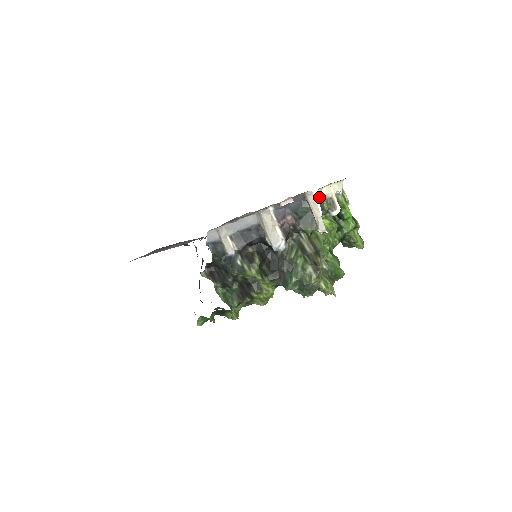
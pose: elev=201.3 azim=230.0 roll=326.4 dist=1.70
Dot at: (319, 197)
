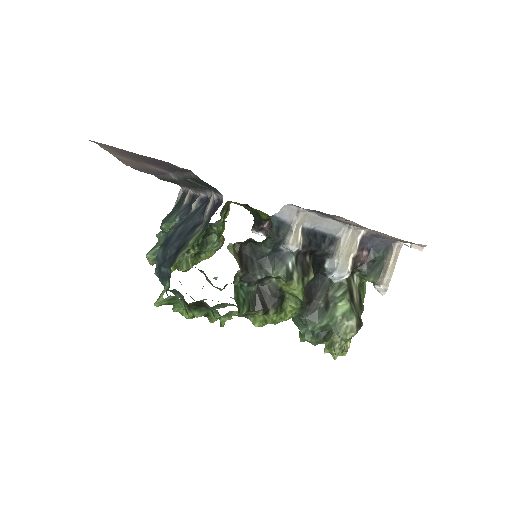
Dot at: occluded
